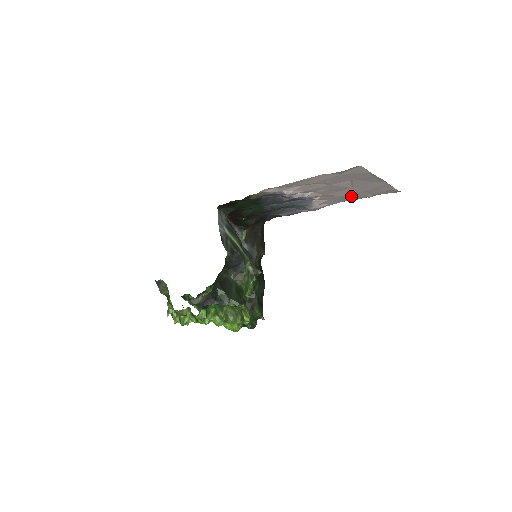
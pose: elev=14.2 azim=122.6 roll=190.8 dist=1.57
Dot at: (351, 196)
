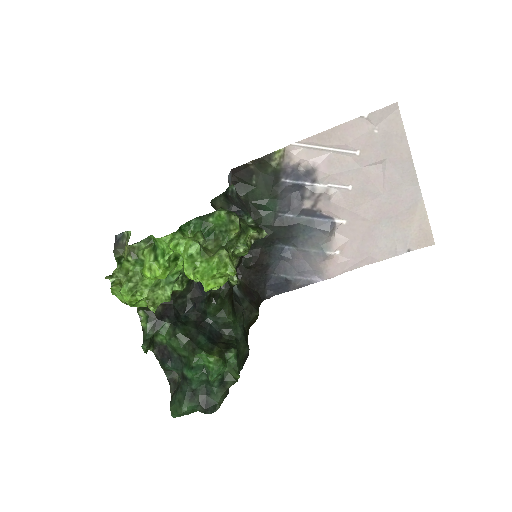
Dot at: (378, 233)
